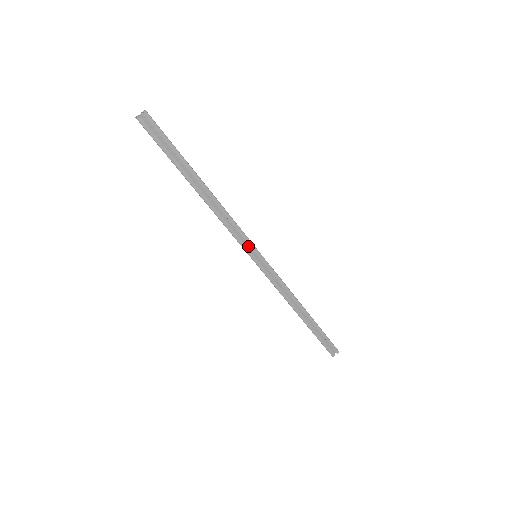
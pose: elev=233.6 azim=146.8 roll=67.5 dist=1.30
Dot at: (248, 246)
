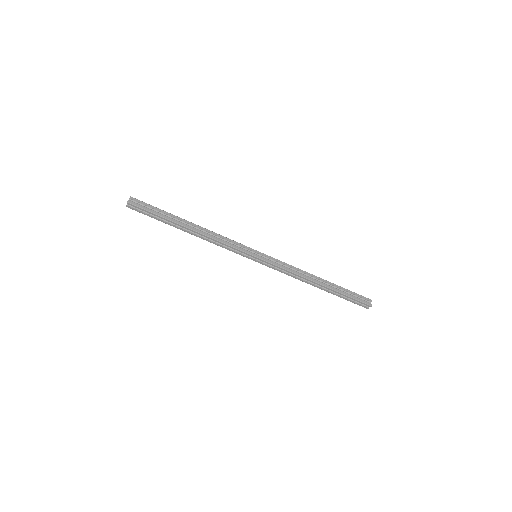
Dot at: (245, 250)
